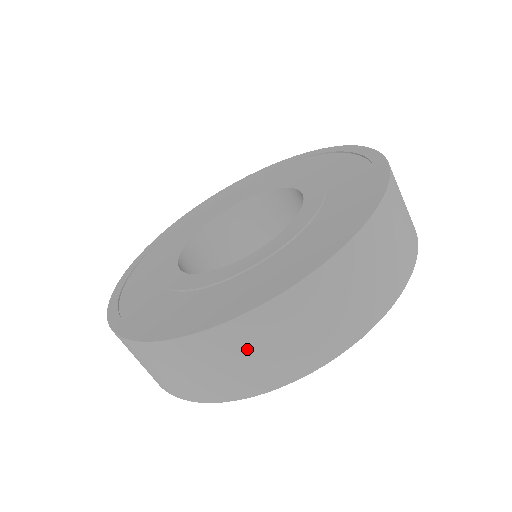
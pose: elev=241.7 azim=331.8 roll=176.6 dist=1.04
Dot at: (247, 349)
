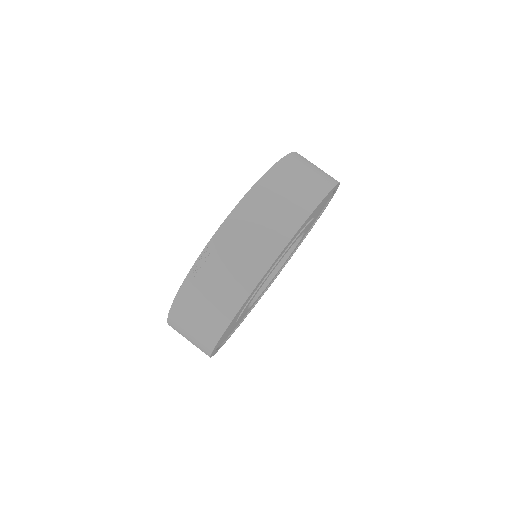
Dot at: (286, 184)
